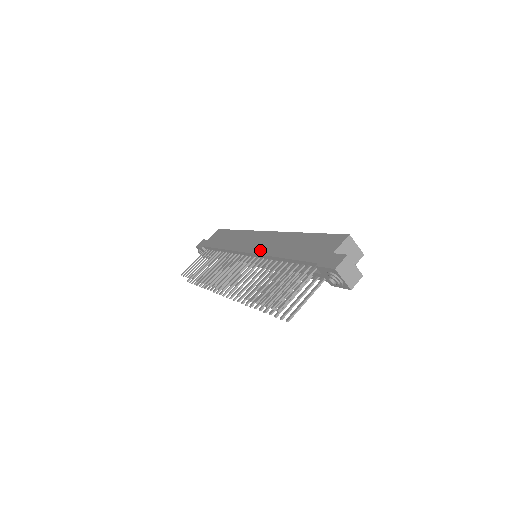
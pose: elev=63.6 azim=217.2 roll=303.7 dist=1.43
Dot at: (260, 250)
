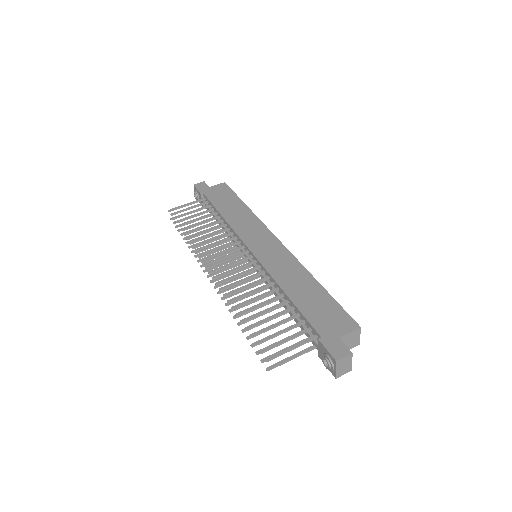
Dot at: (266, 262)
